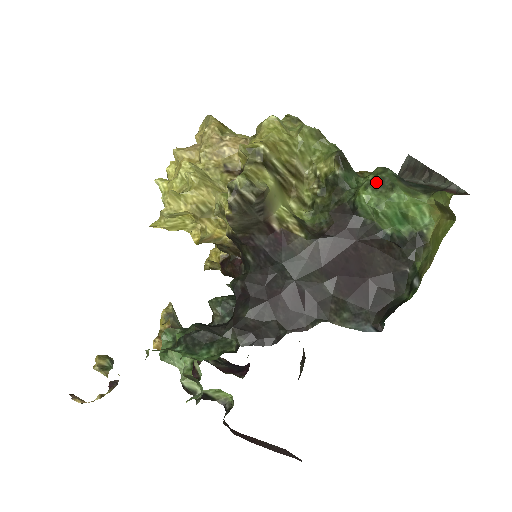
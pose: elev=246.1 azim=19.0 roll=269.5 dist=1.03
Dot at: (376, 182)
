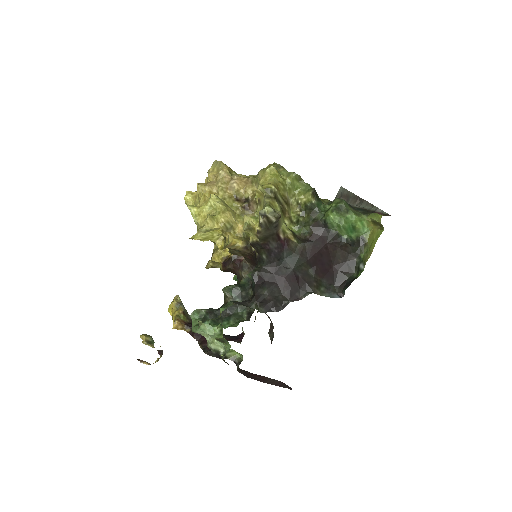
Dot at: (338, 208)
